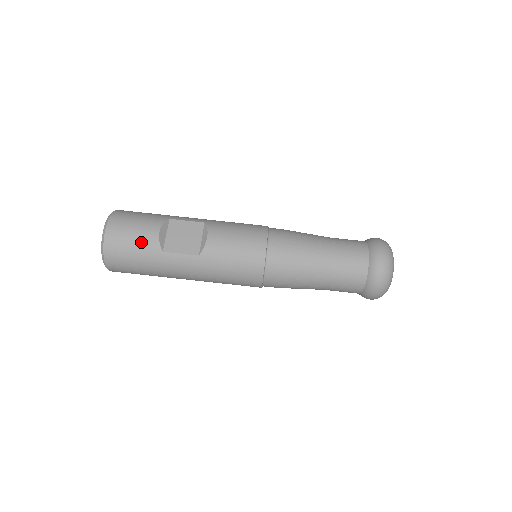
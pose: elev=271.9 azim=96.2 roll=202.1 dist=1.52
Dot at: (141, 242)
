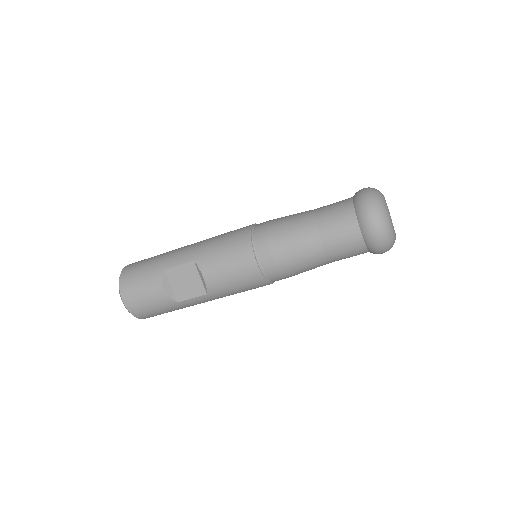
Dot at: (156, 303)
